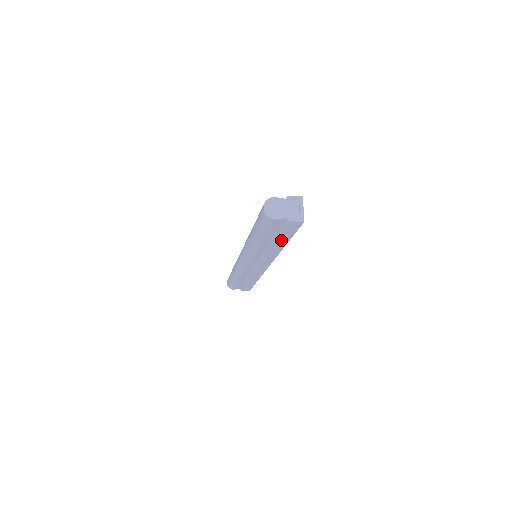
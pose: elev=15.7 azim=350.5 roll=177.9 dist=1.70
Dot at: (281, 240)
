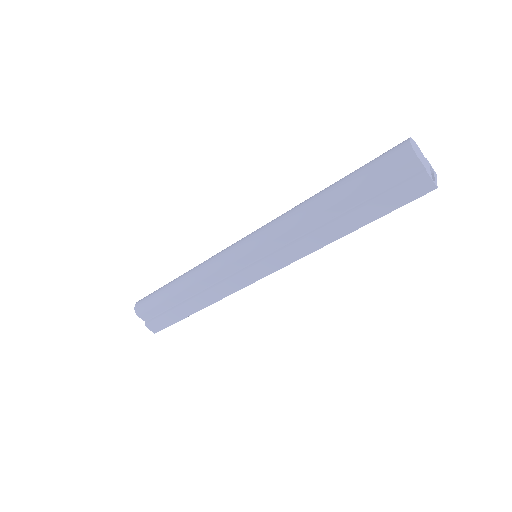
Dot at: (359, 216)
